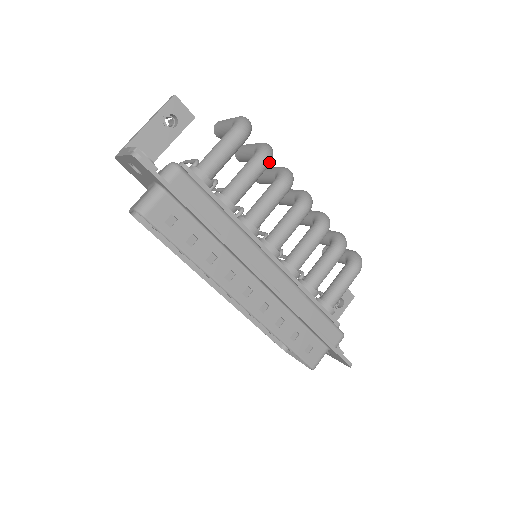
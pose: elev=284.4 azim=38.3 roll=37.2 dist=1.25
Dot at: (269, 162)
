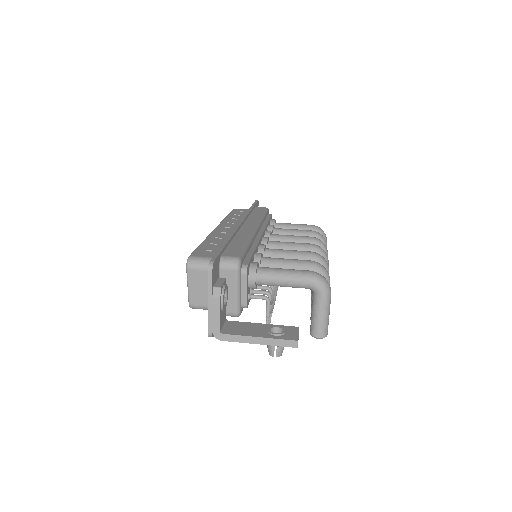
Dot at: (314, 233)
